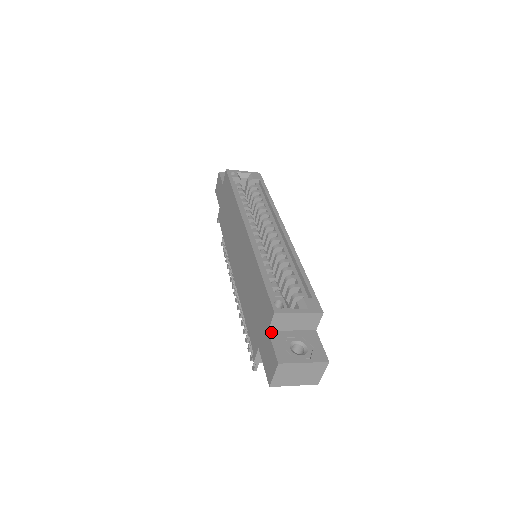
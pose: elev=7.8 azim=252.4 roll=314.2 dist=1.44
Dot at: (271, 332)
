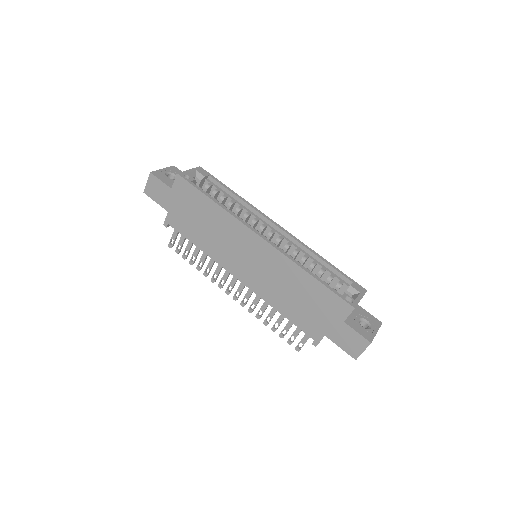
Dot at: (346, 322)
